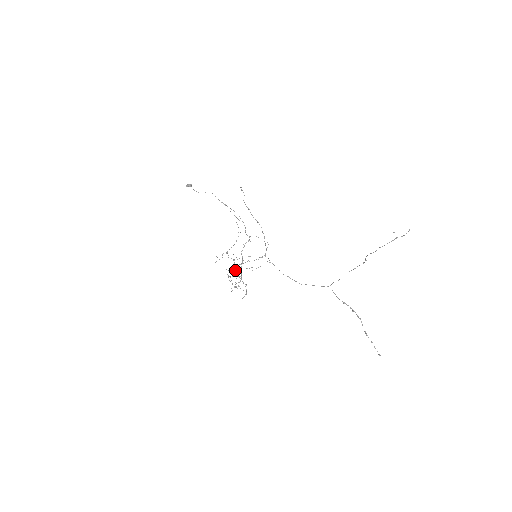
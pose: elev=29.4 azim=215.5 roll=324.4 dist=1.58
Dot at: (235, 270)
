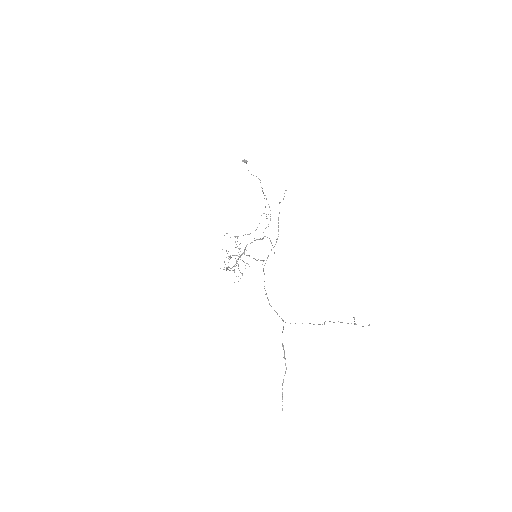
Dot at: (238, 256)
